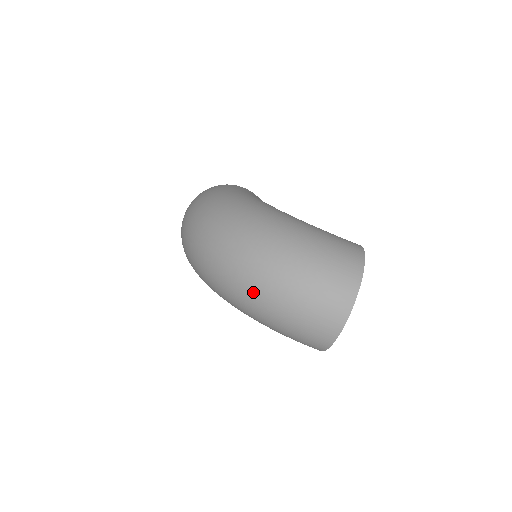
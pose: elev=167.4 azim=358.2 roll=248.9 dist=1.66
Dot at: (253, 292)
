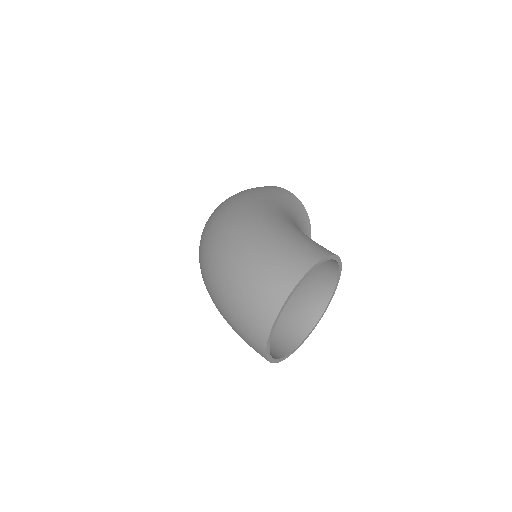
Dot at: (209, 285)
